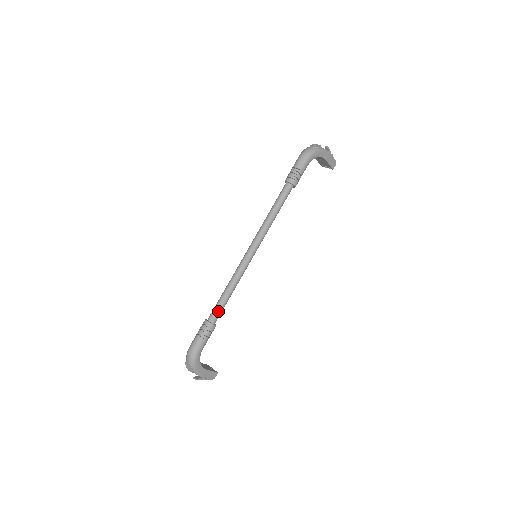
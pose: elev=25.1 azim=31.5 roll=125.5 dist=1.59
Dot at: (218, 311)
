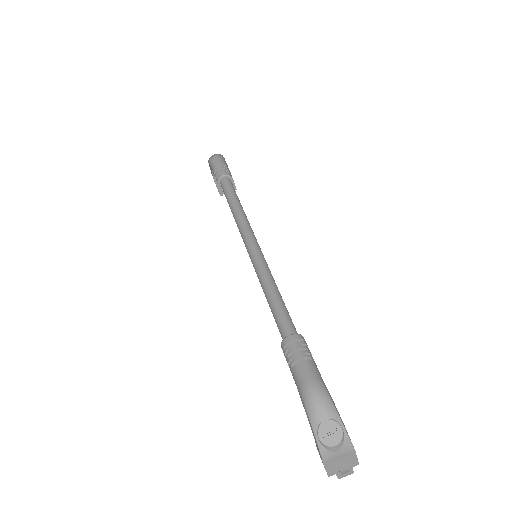
Dot at: (288, 317)
